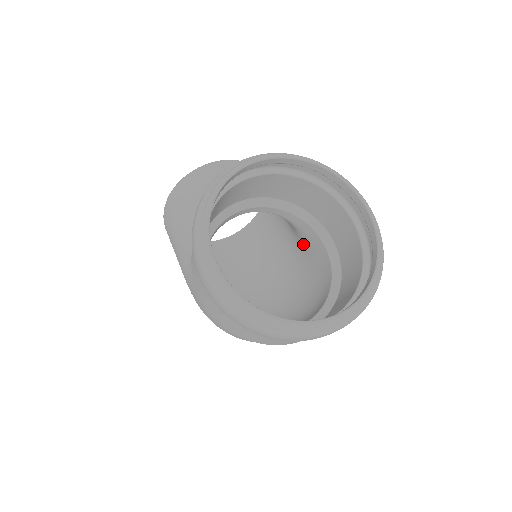
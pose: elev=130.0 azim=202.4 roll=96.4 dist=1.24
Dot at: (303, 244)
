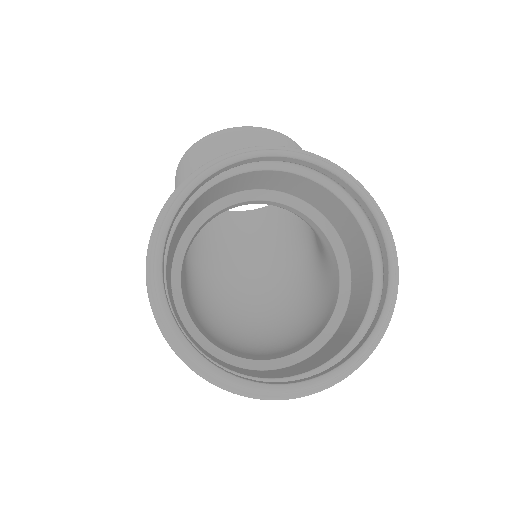
Dot at: (321, 251)
